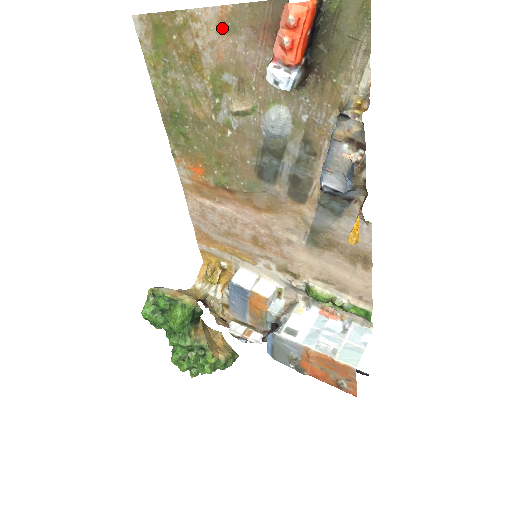
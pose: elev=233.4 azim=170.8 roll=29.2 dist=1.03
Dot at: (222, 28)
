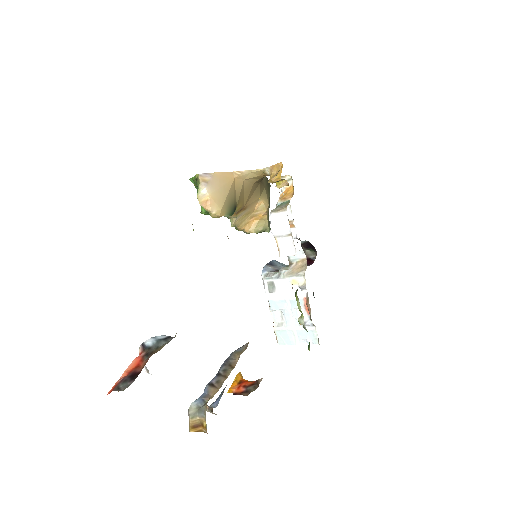
Dot at: occluded
